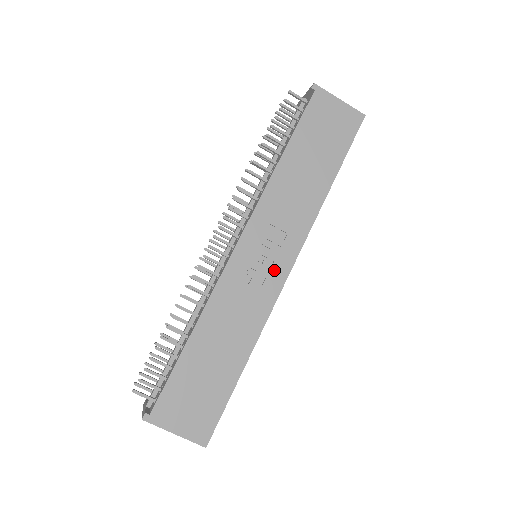
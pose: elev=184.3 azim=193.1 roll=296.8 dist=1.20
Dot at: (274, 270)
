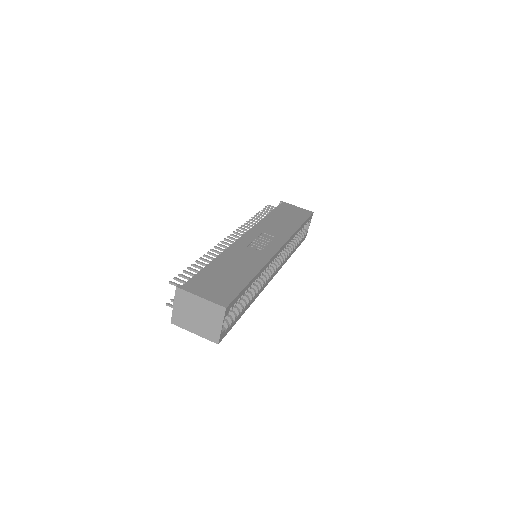
Dot at: (269, 247)
